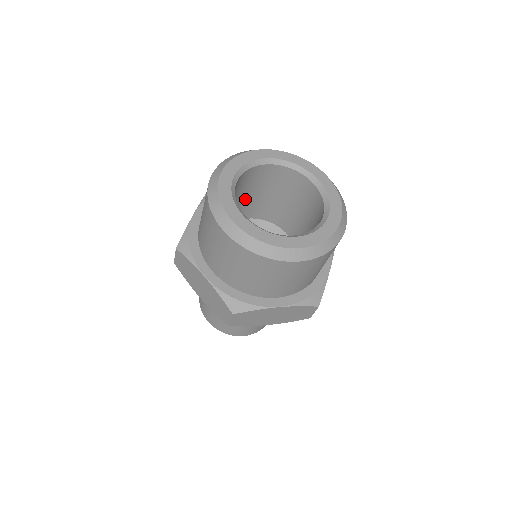
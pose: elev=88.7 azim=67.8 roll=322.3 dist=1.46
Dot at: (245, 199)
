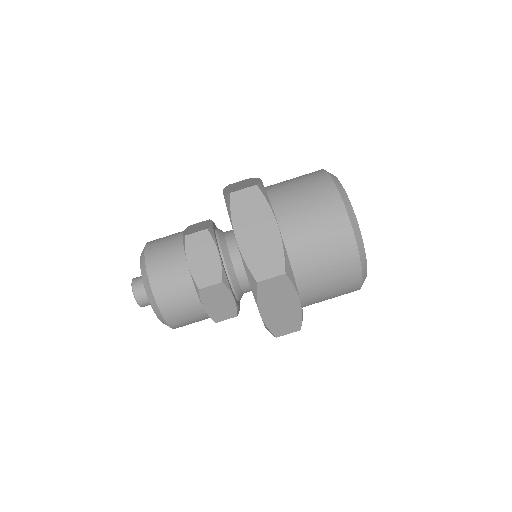
Dot at: occluded
